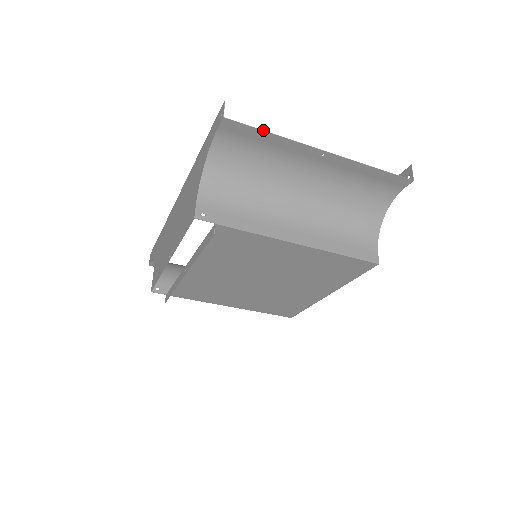
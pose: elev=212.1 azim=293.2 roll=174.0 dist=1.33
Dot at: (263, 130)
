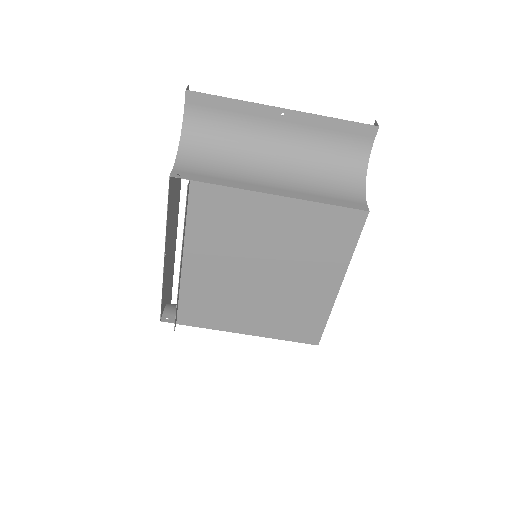
Dot at: occluded
